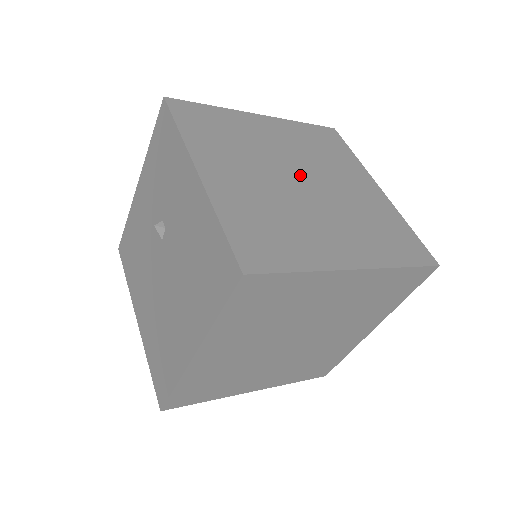
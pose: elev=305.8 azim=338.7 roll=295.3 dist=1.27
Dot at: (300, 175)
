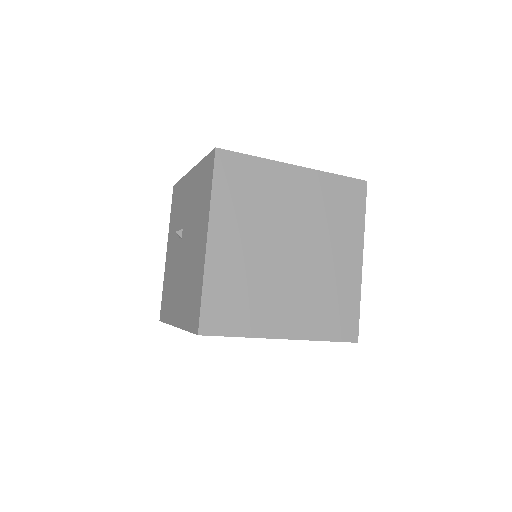
Dot at: occluded
